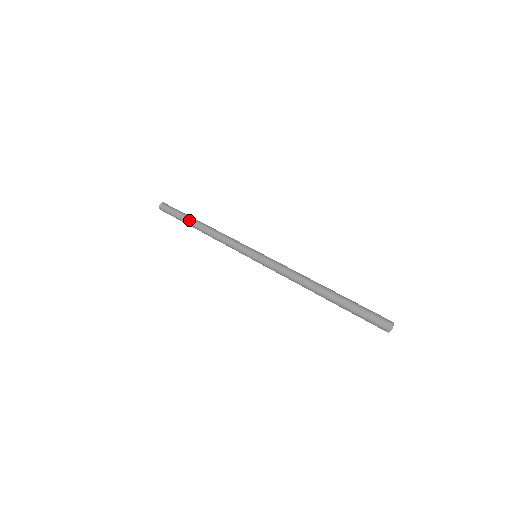
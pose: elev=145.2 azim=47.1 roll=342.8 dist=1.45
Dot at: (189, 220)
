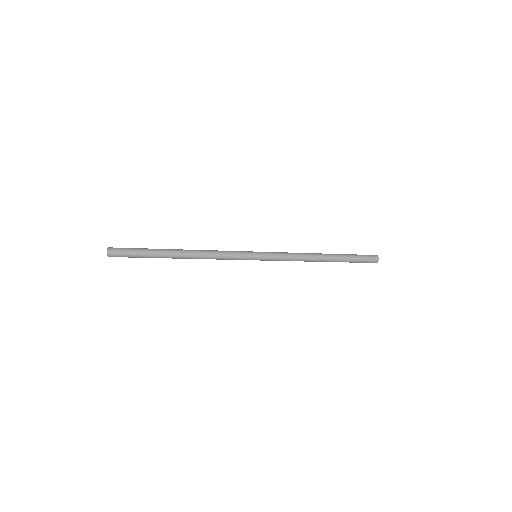
Dot at: (164, 254)
